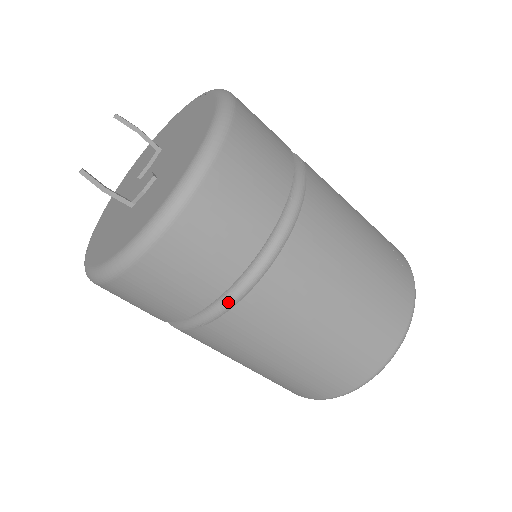
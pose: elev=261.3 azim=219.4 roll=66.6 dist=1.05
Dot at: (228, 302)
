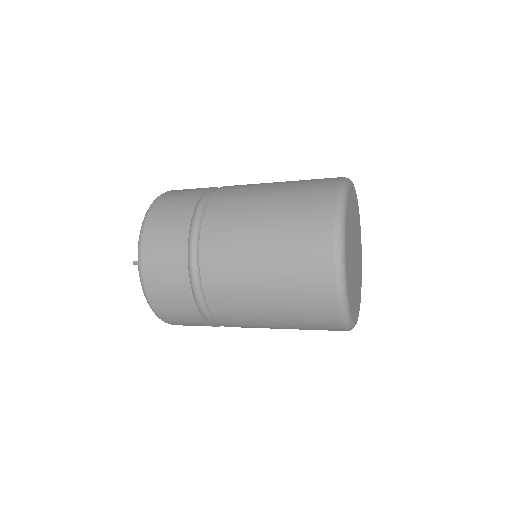
Dot at: (200, 238)
